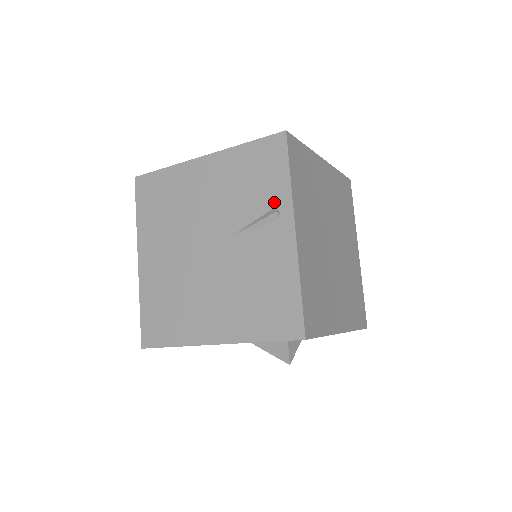
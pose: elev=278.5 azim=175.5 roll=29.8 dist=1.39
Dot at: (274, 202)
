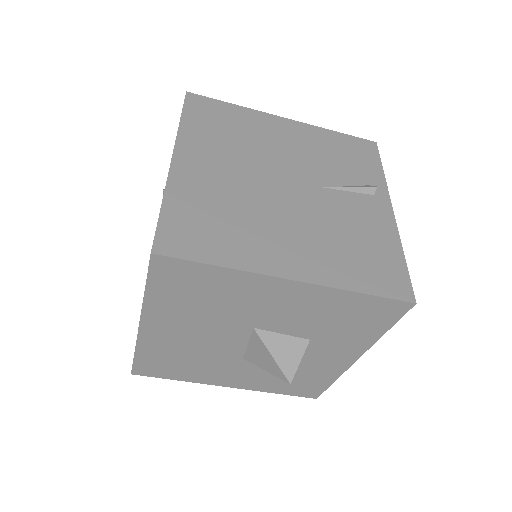
Dot at: (369, 181)
